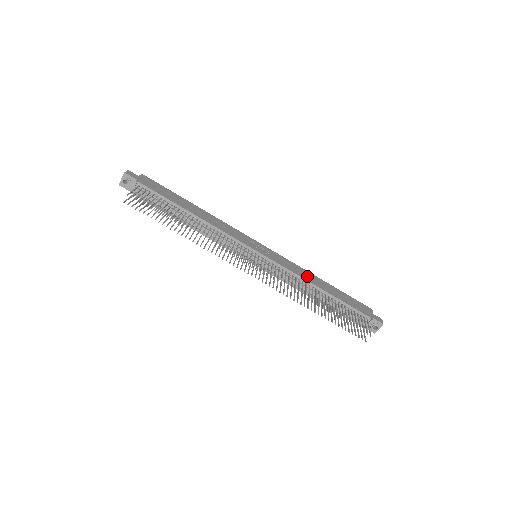
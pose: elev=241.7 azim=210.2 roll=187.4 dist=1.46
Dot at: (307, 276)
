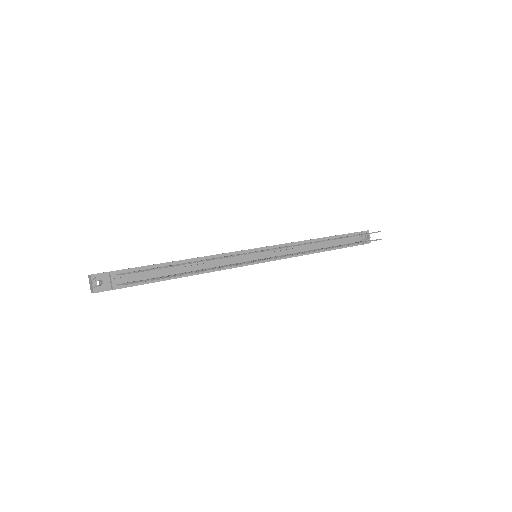
Dot at: occluded
